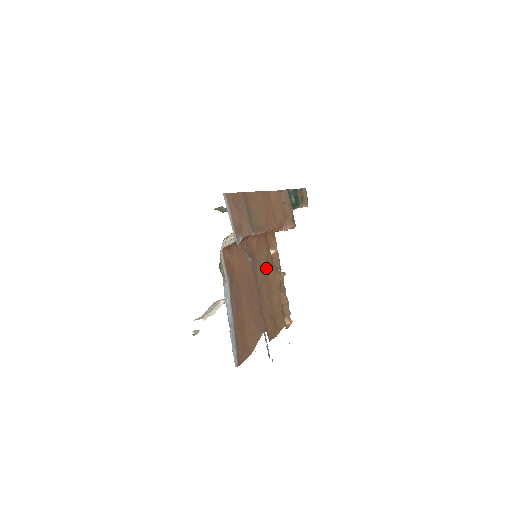
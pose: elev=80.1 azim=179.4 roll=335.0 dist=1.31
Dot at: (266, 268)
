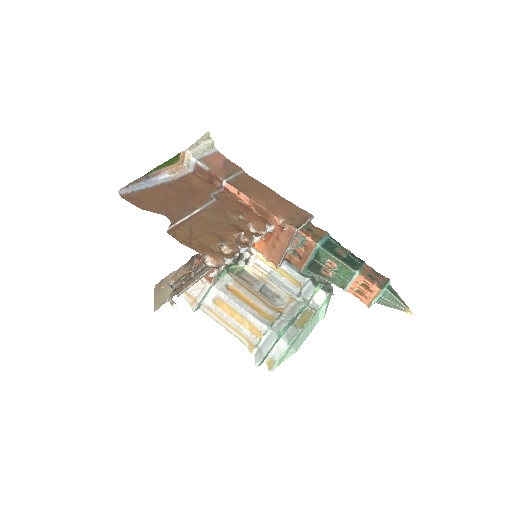
Dot at: (228, 220)
